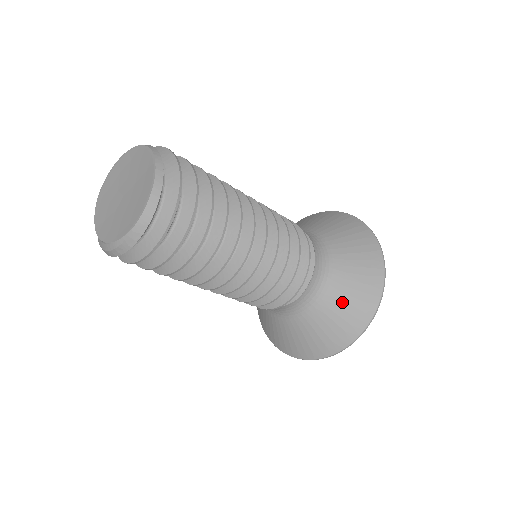
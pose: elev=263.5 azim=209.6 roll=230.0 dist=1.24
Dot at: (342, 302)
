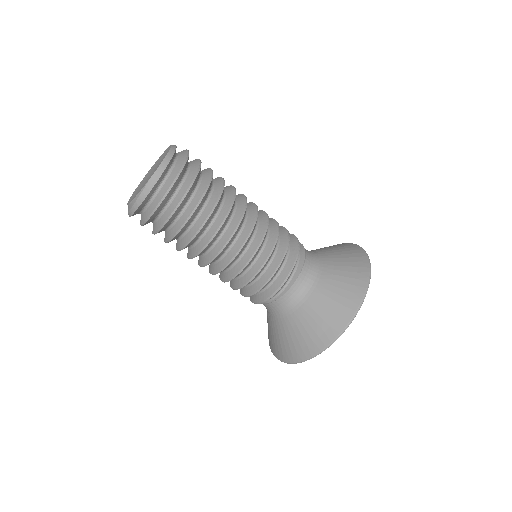
Dot at: (331, 293)
